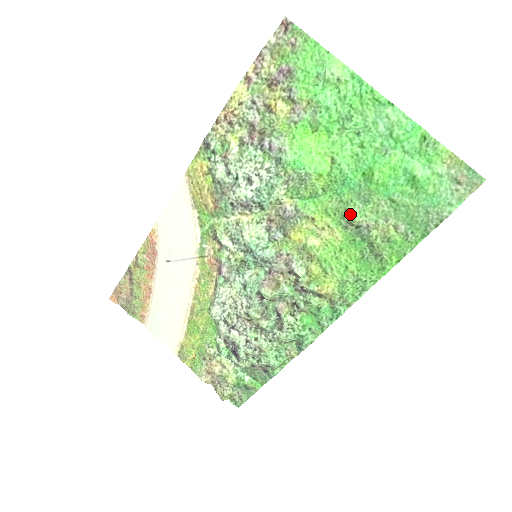
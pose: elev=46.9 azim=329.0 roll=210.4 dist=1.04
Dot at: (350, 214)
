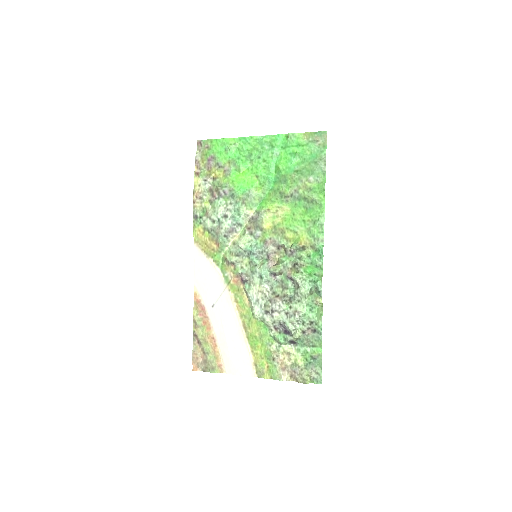
Dot at: (283, 192)
